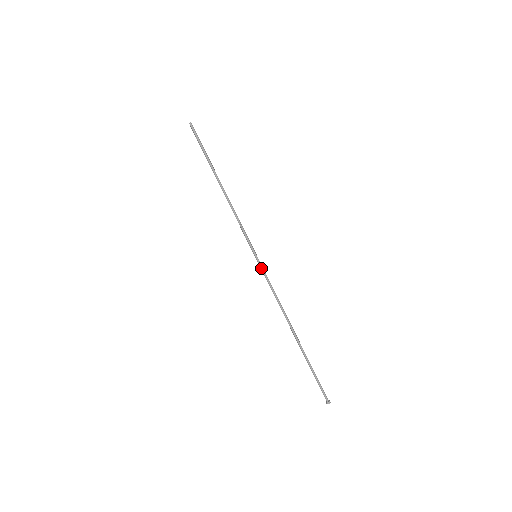
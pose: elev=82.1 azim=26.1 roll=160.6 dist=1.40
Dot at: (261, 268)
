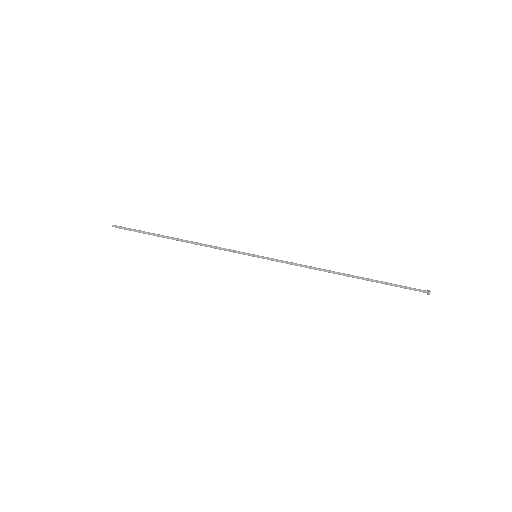
Dot at: (269, 258)
